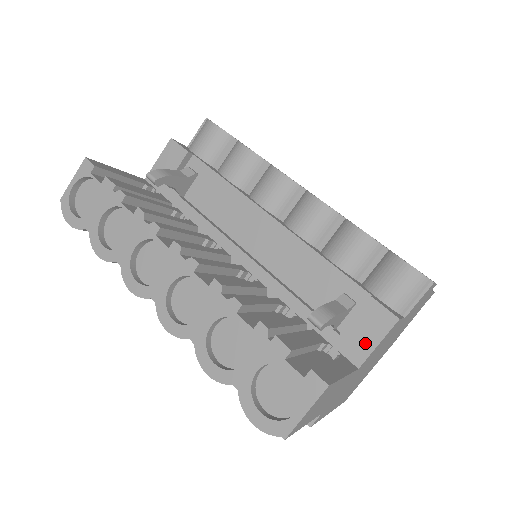
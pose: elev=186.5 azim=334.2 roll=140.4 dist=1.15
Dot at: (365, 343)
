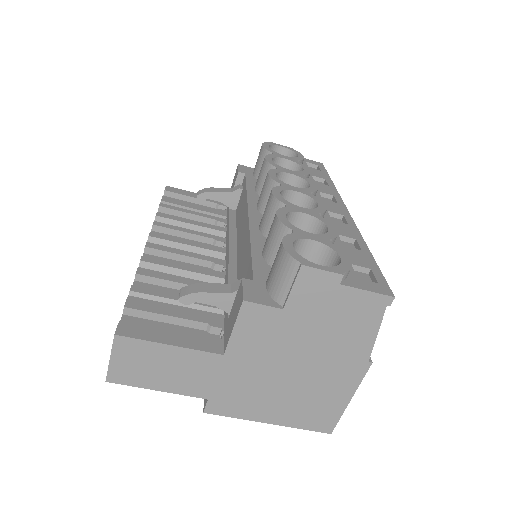
Dot at: (230, 328)
